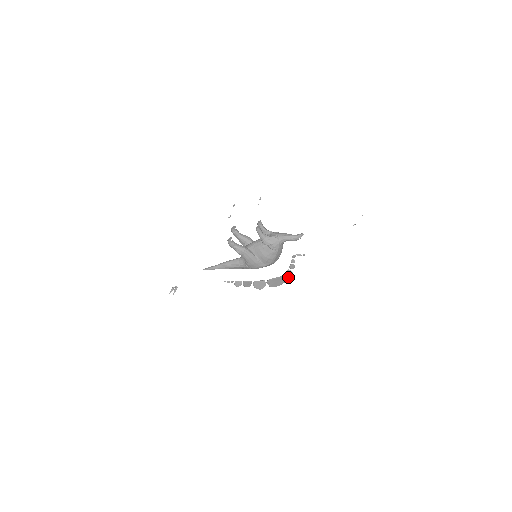
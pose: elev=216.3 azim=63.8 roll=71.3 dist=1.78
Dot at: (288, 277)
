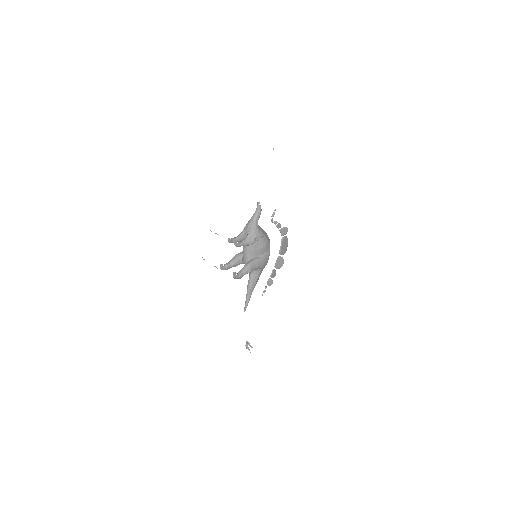
Dot at: (285, 233)
